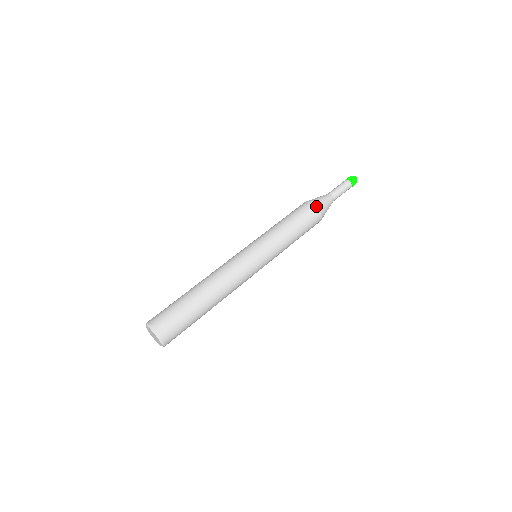
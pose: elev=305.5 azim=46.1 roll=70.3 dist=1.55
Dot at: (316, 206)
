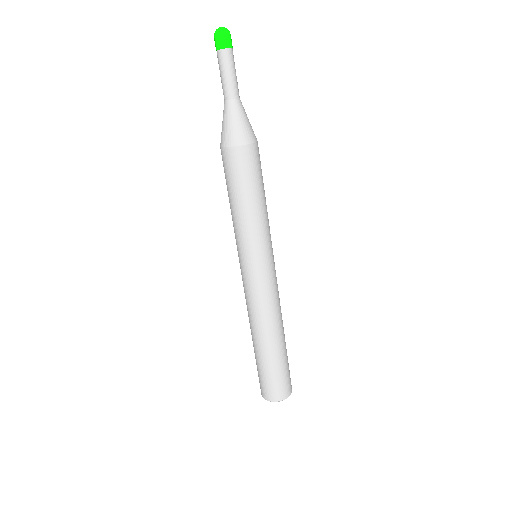
Dot at: (234, 147)
